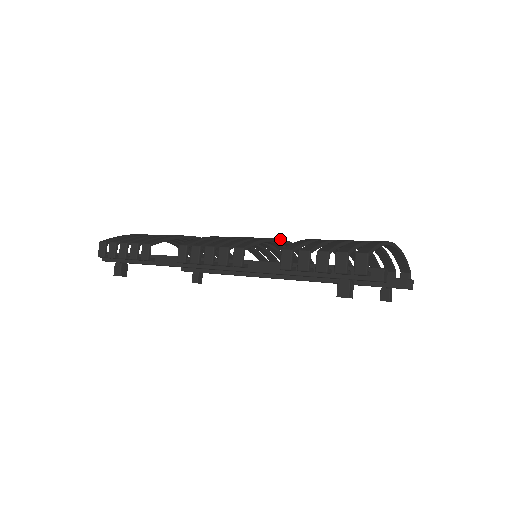
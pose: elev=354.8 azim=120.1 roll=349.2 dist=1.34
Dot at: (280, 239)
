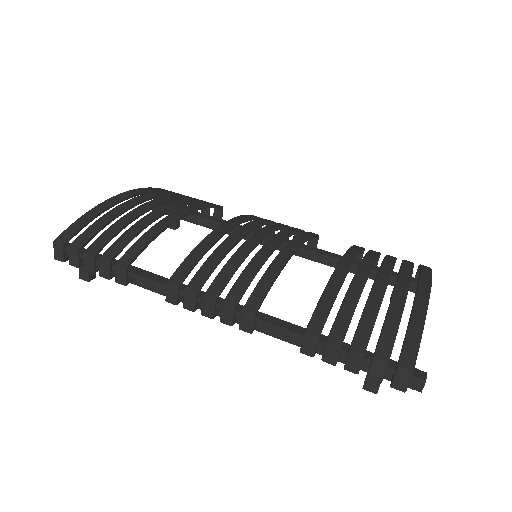
Dot at: (290, 256)
